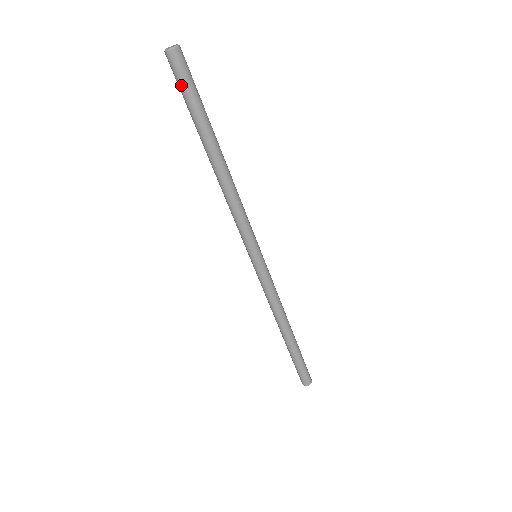
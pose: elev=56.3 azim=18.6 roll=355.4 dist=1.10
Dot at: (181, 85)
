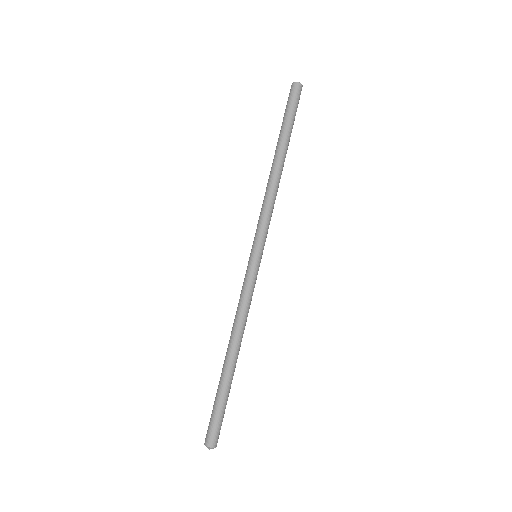
Dot at: (289, 103)
